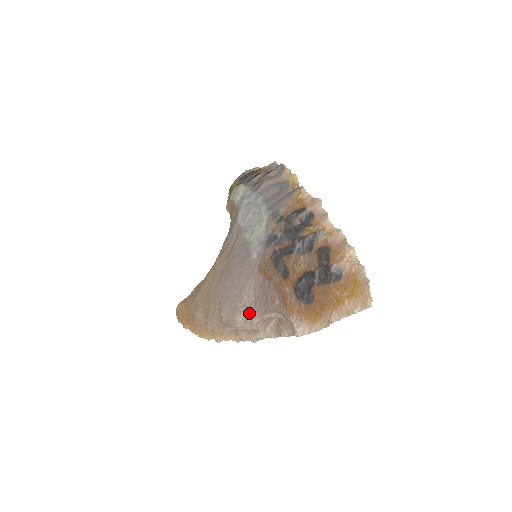
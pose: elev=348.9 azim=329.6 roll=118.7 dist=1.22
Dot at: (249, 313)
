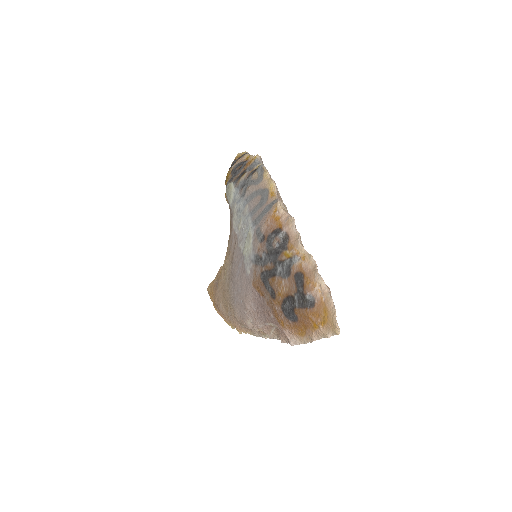
Dot at: (254, 320)
